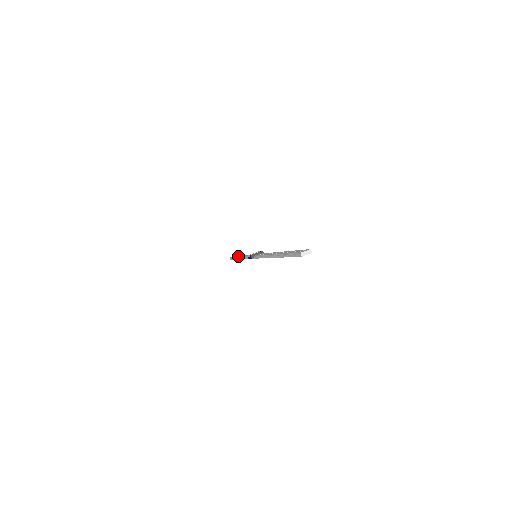
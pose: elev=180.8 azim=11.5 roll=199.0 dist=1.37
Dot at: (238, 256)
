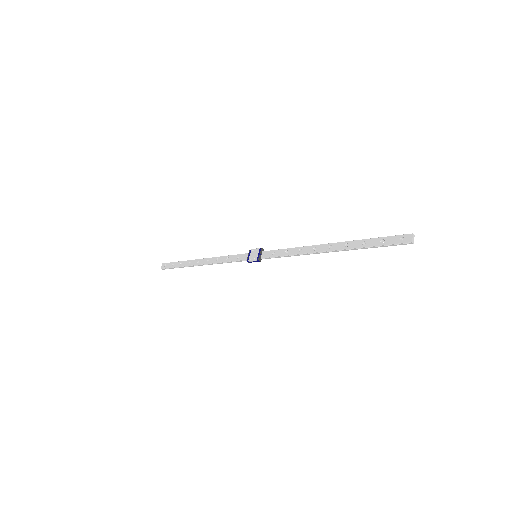
Dot at: (191, 264)
